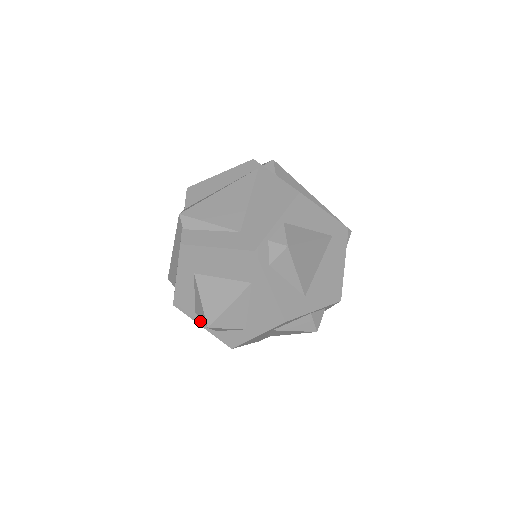
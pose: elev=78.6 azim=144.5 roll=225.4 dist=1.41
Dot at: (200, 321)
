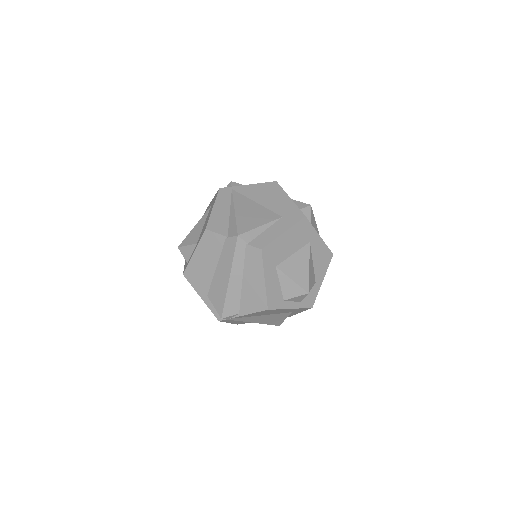
Dot at: (289, 305)
